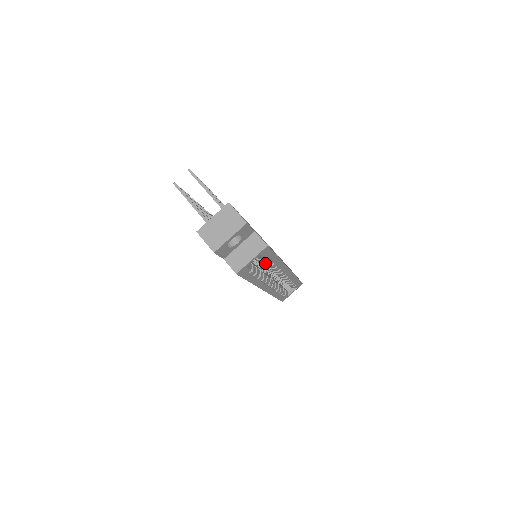
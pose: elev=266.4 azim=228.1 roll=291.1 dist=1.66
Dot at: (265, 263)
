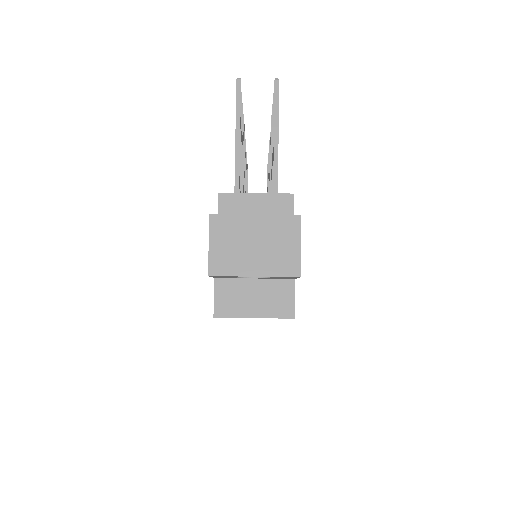
Dot at: occluded
